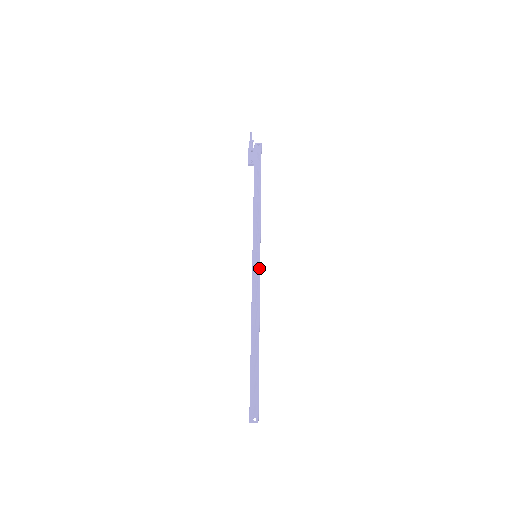
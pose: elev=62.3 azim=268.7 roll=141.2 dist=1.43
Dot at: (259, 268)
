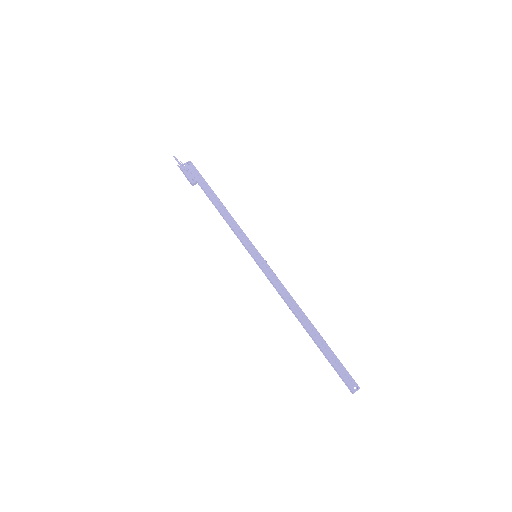
Dot at: (266, 264)
